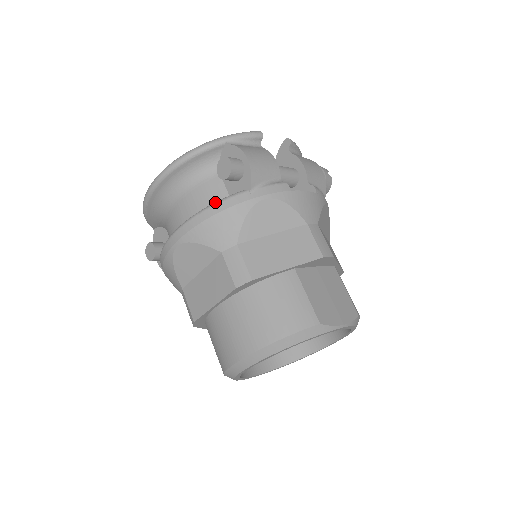
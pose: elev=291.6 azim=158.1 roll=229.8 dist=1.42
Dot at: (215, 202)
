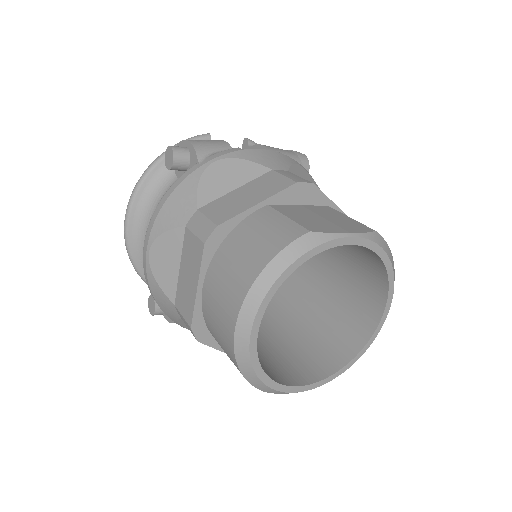
Dot at: (169, 188)
